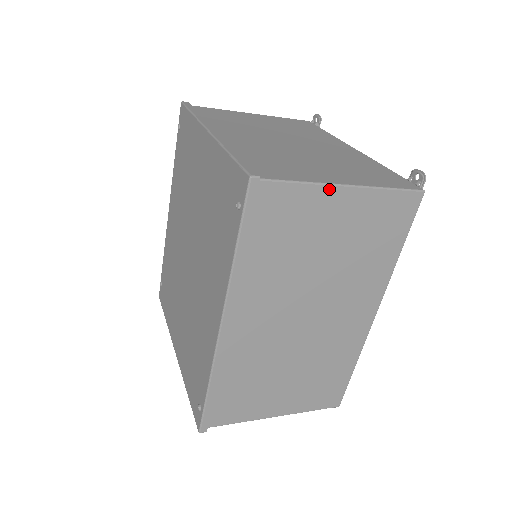
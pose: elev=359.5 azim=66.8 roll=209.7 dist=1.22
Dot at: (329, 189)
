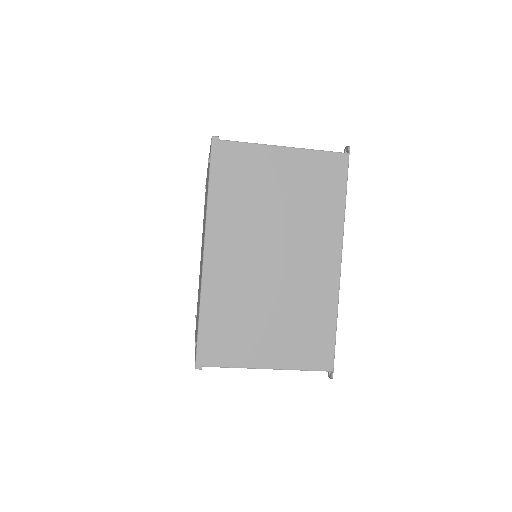
Dot at: (270, 148)
